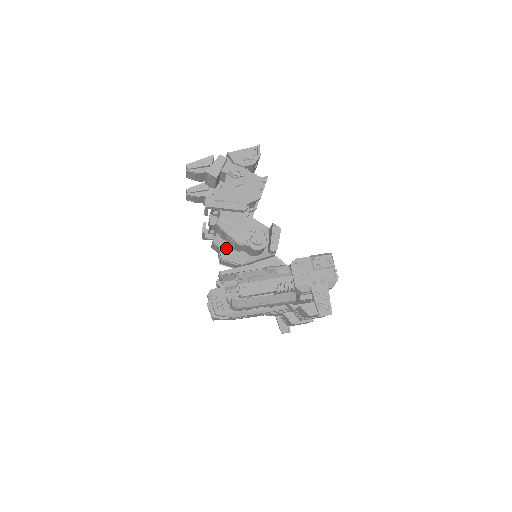
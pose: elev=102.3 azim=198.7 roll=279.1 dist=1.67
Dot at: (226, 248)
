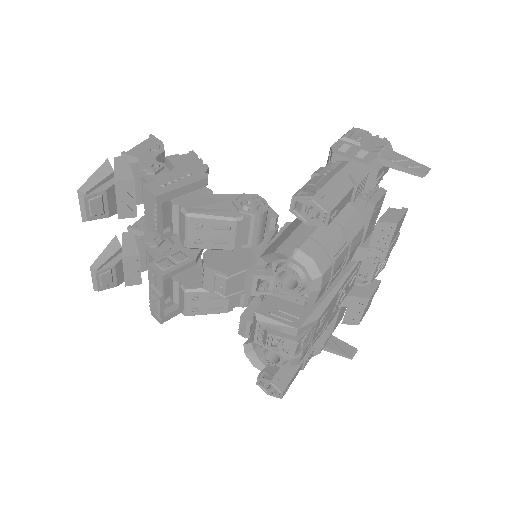
Dot at: (217, 262)
